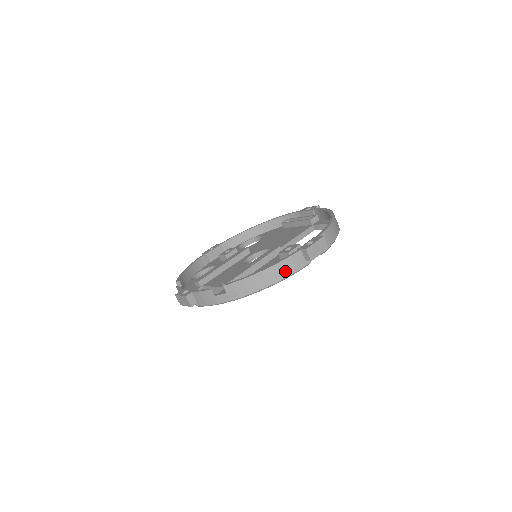
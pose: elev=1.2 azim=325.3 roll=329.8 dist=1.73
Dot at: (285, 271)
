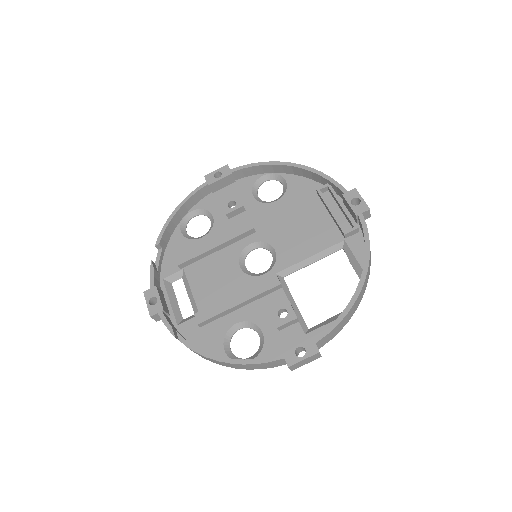
Dot at: (258, 367)
